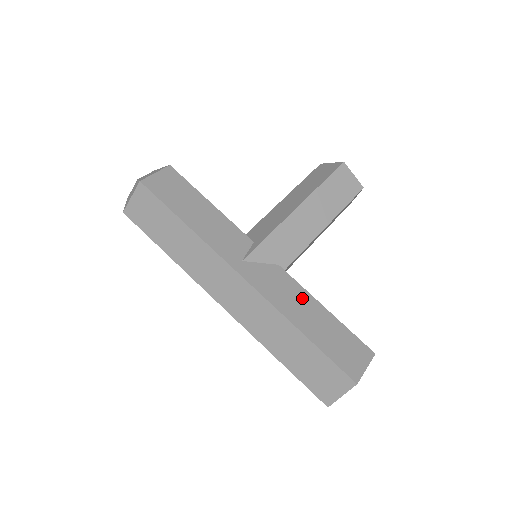
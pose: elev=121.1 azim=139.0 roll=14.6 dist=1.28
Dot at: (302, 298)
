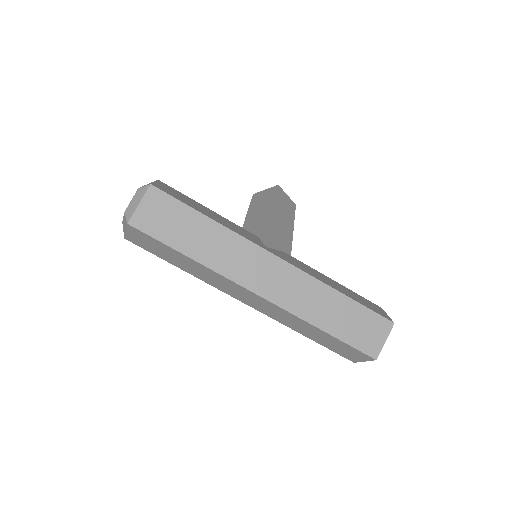
Dot at: (318, 273)
